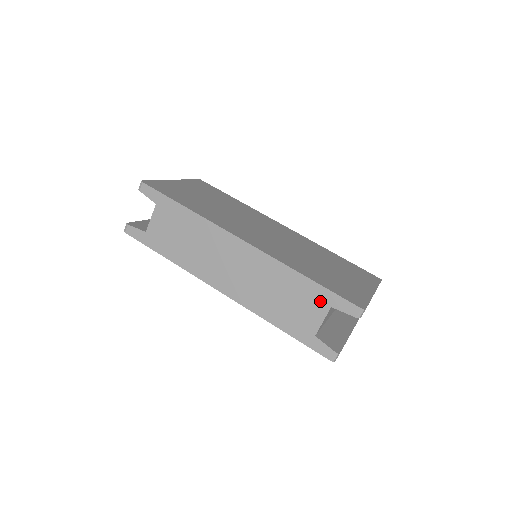
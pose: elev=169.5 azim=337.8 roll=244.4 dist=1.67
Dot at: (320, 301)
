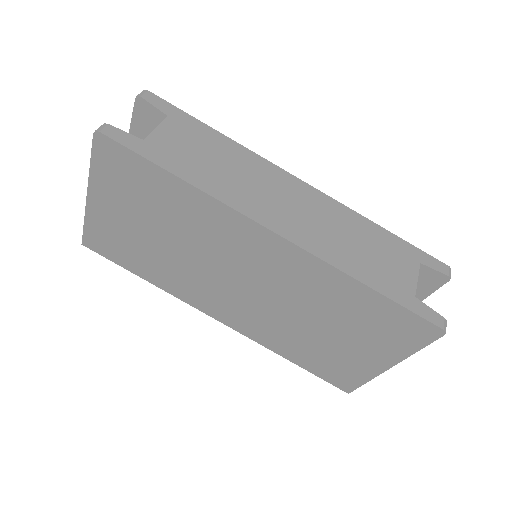
Dot at: (407, 255)
